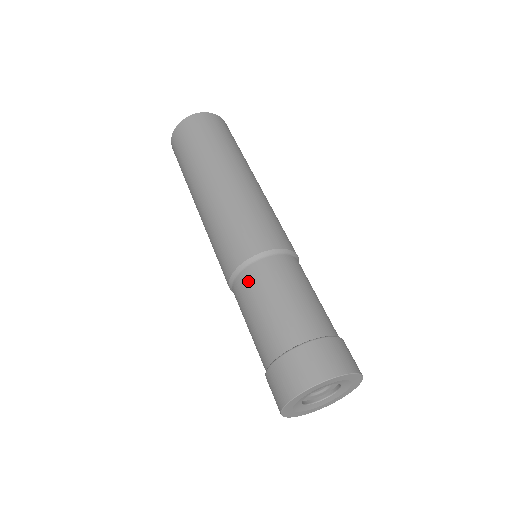
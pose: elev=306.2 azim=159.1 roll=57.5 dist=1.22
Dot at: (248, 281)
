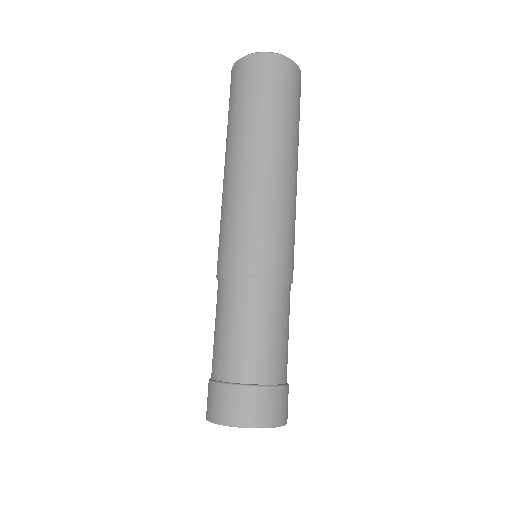
Dot at: (251, 294)
